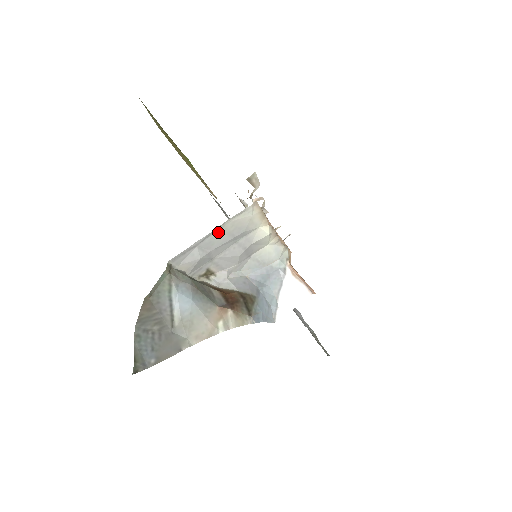
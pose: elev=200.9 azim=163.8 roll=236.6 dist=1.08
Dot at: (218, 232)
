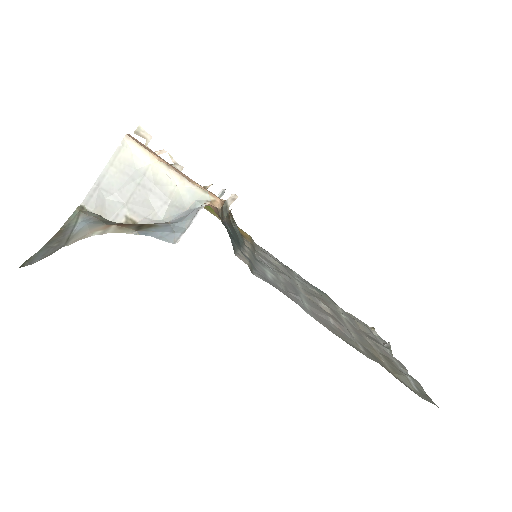
Dot at: (111, 171)
